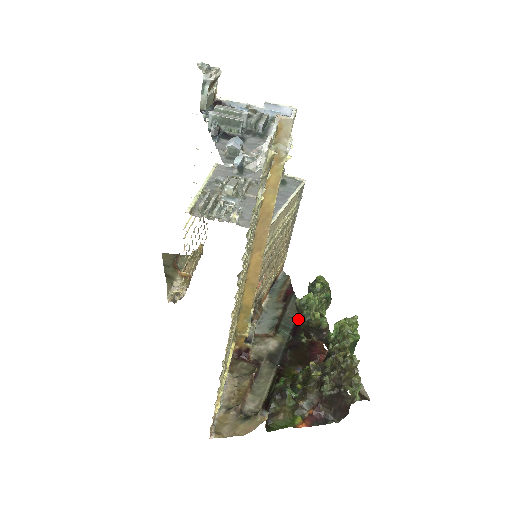
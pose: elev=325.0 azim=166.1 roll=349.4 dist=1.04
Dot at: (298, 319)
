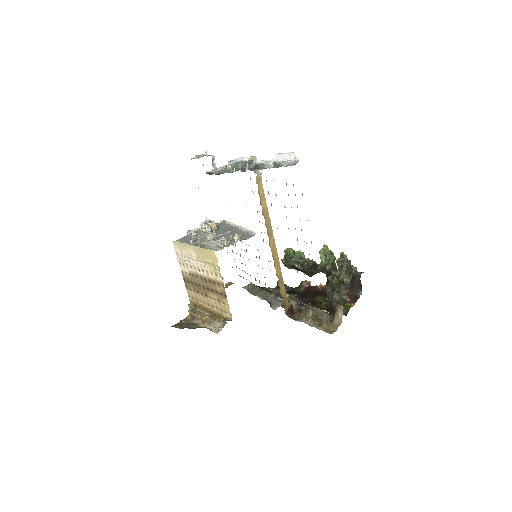
Dot at: (305, 265)
